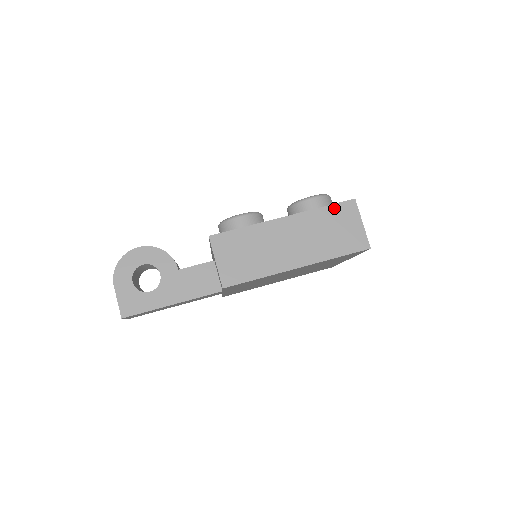
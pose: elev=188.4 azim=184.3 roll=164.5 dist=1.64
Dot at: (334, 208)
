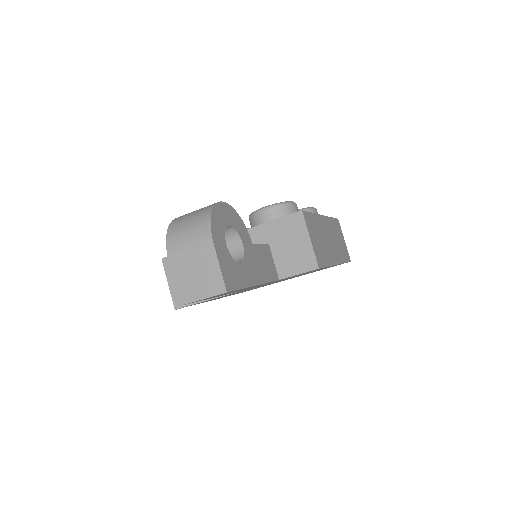
Dot at: (335, 221)
